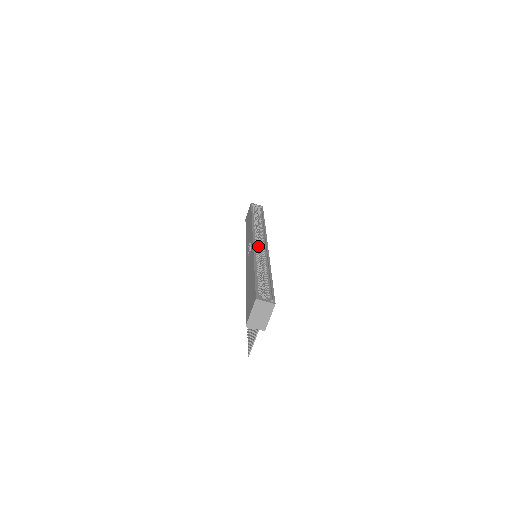
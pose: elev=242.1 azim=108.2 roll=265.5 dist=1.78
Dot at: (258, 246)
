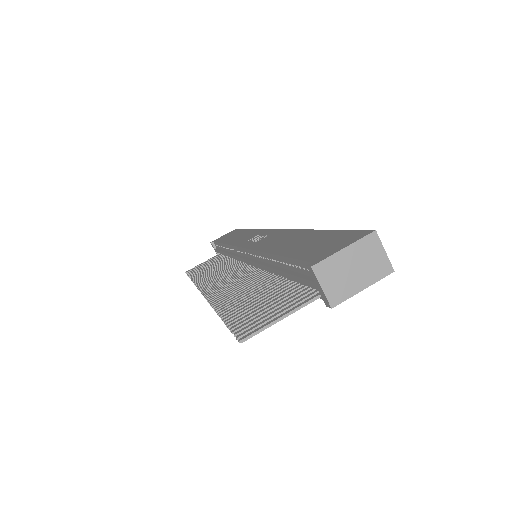
Dot at: occluded
